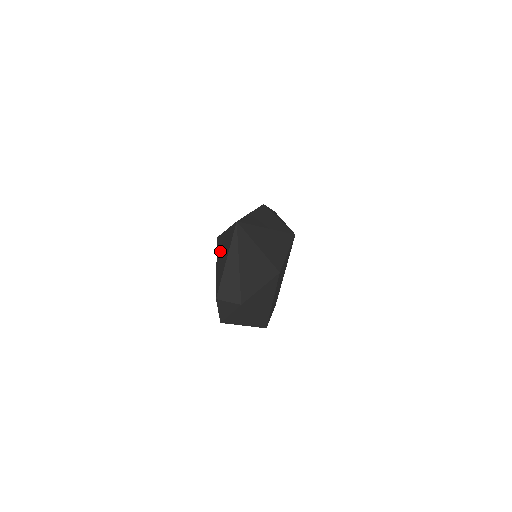
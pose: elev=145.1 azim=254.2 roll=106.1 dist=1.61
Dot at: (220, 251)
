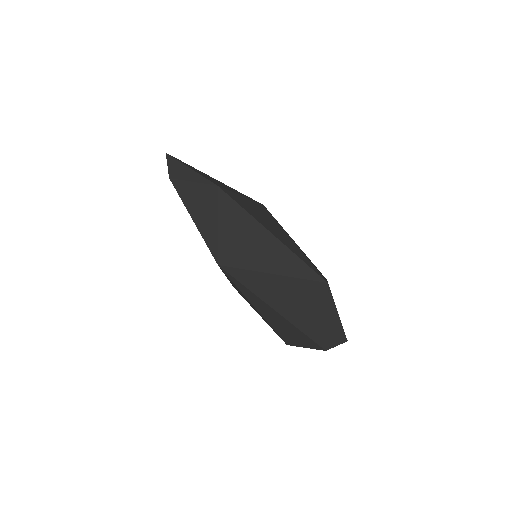
Dot at: (274, 296)
